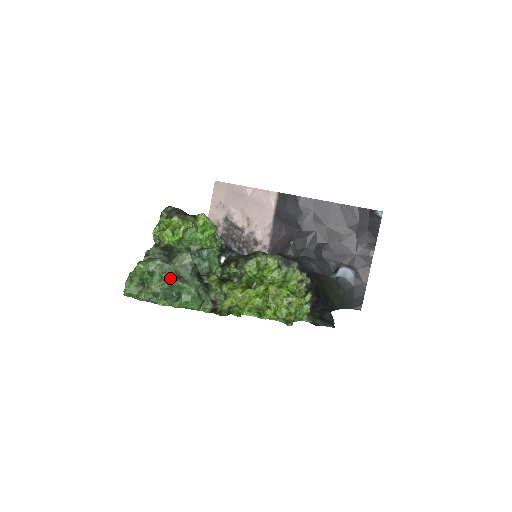
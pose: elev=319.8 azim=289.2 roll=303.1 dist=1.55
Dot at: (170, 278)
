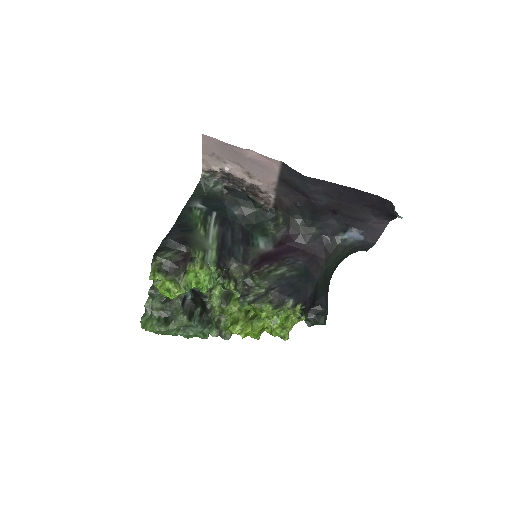
Dot at: (177, 334)
